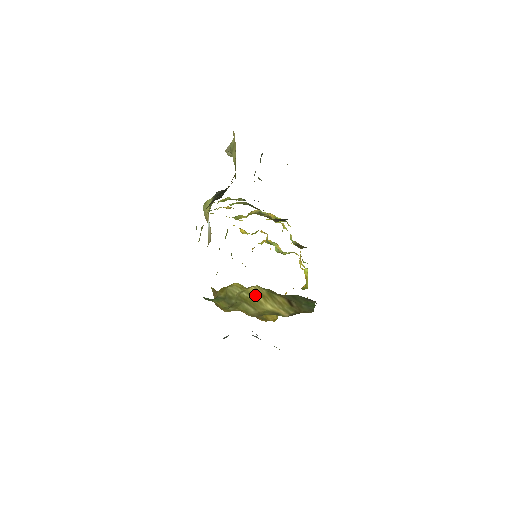
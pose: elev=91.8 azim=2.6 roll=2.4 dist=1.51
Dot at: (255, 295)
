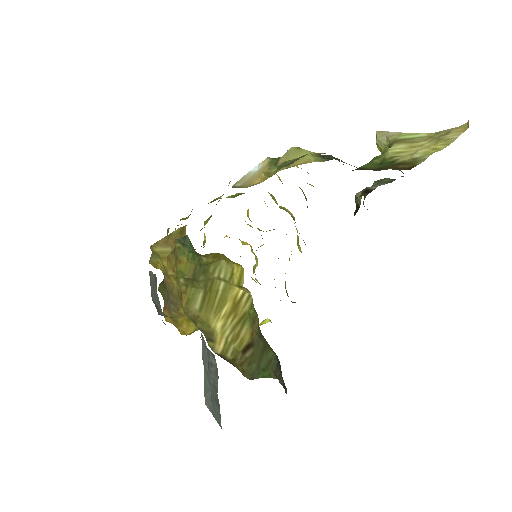
Dot at: (228, 299)
